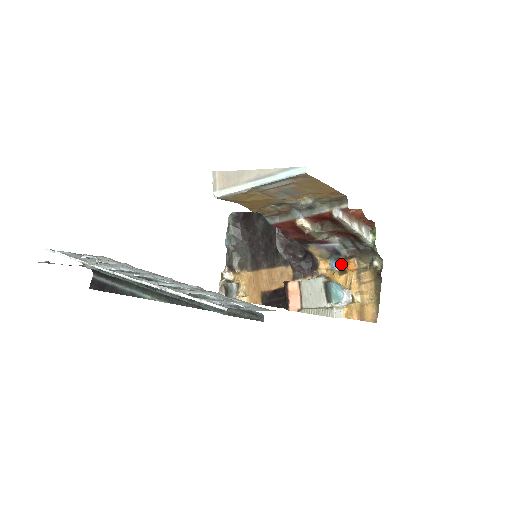
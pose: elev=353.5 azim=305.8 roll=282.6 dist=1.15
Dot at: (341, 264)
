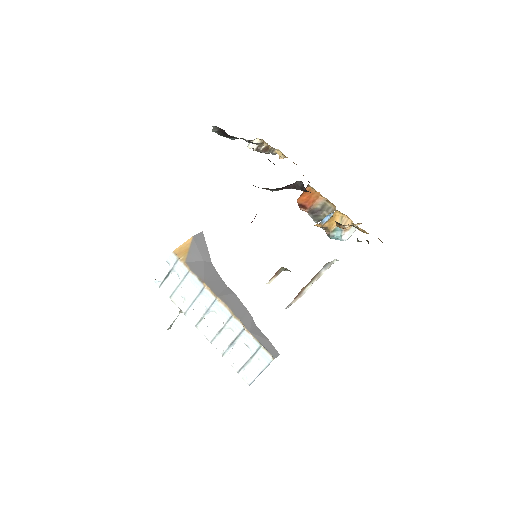
Dot at: occluded
